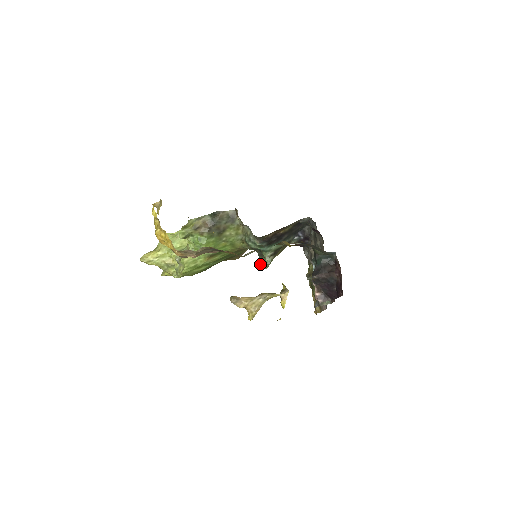
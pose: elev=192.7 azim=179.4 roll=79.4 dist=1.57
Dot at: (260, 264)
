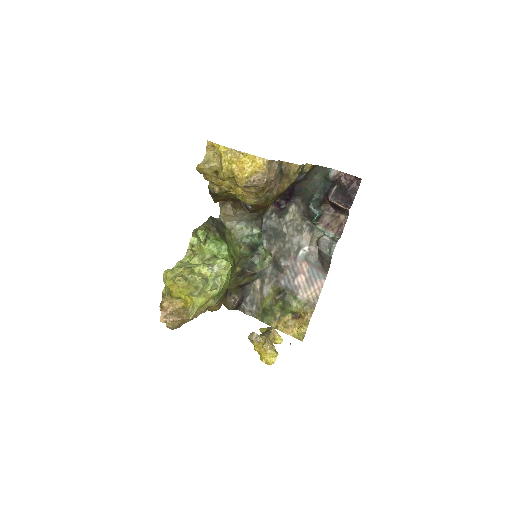
Dot at: (261, 265)
